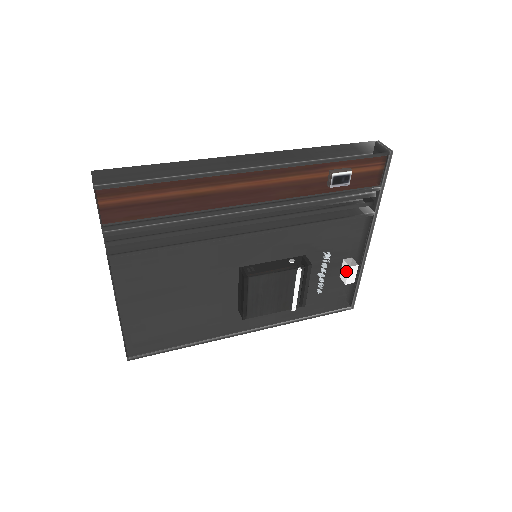
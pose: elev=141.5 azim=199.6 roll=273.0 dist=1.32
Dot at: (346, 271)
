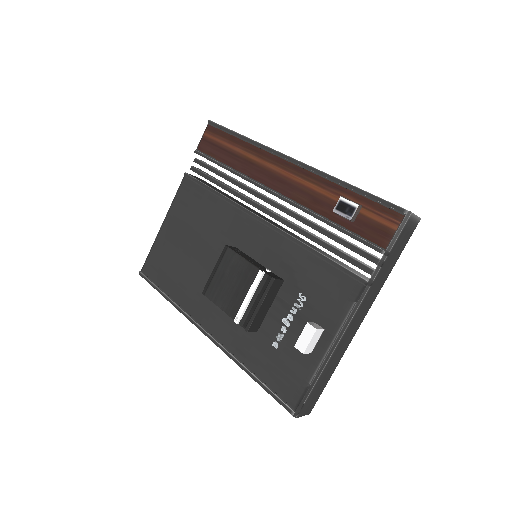
Dot at: (304, 330)
